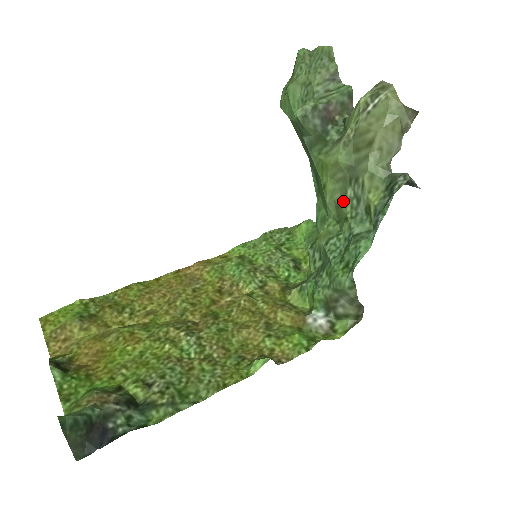
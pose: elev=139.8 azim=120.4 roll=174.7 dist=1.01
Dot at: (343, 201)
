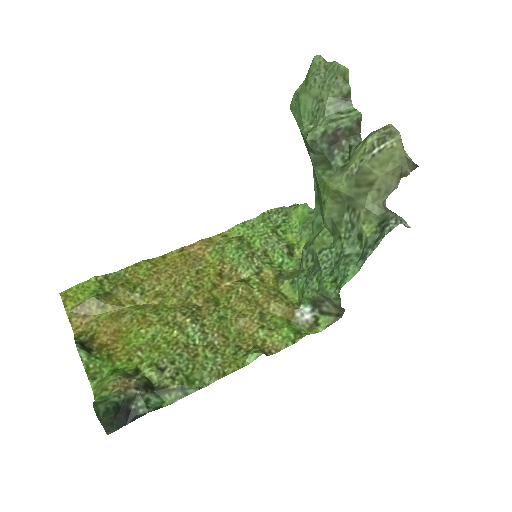
Dot at: (339, 221)
